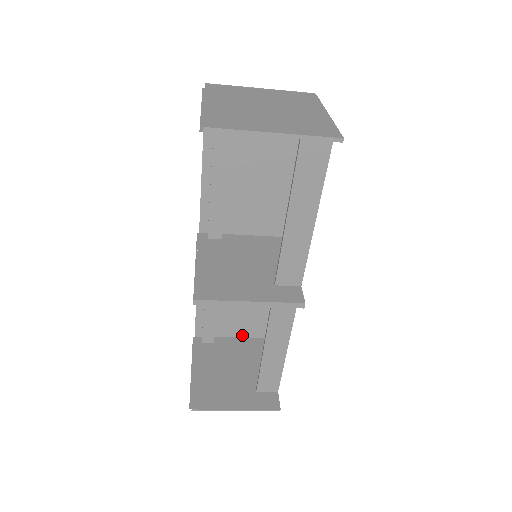
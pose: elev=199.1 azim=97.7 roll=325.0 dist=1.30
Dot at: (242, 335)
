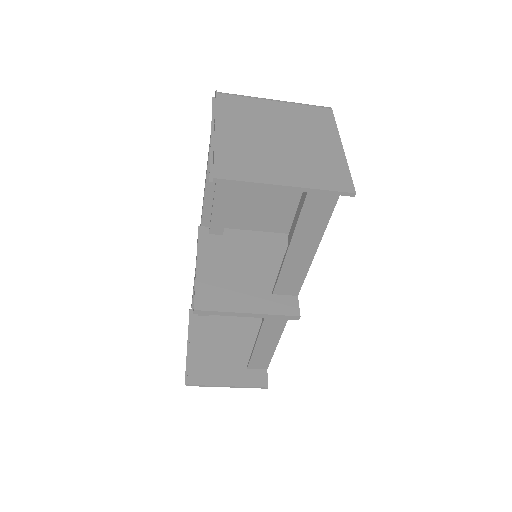
Dot at: occluded
